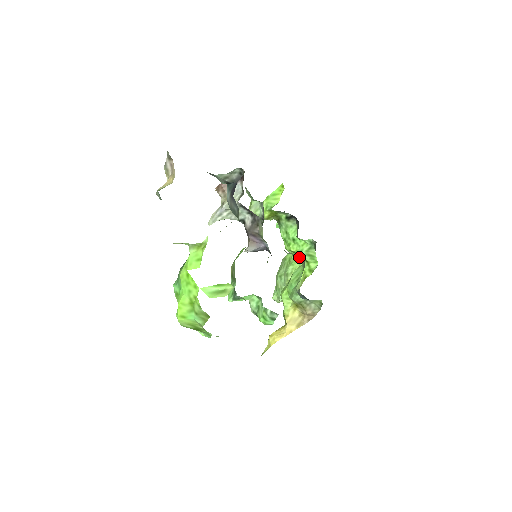
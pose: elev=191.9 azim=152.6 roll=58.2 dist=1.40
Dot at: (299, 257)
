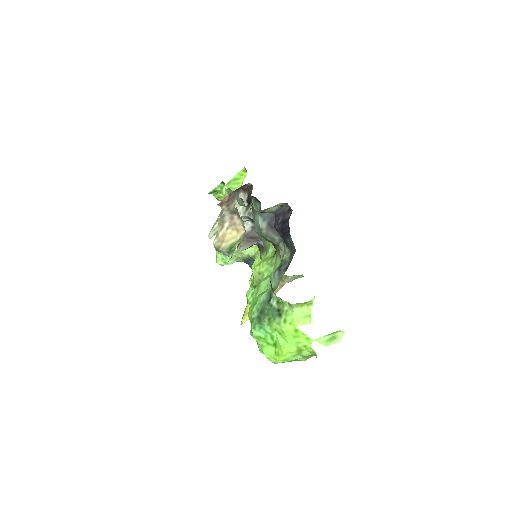
Dot at: occluded
